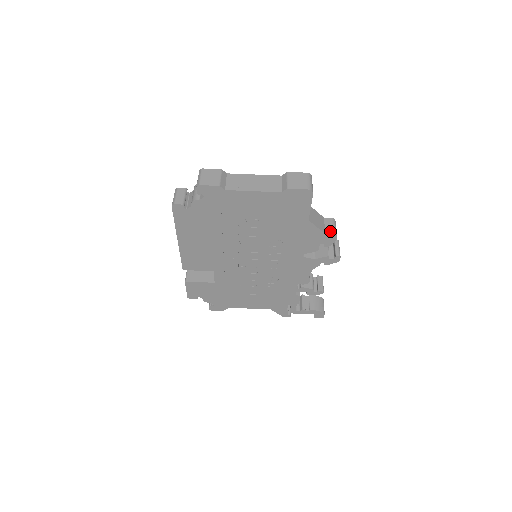
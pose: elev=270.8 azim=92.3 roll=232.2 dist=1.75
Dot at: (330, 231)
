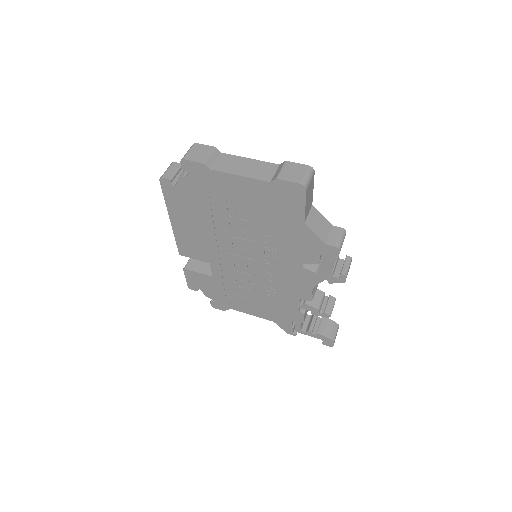
Dot at: (333, 242)
